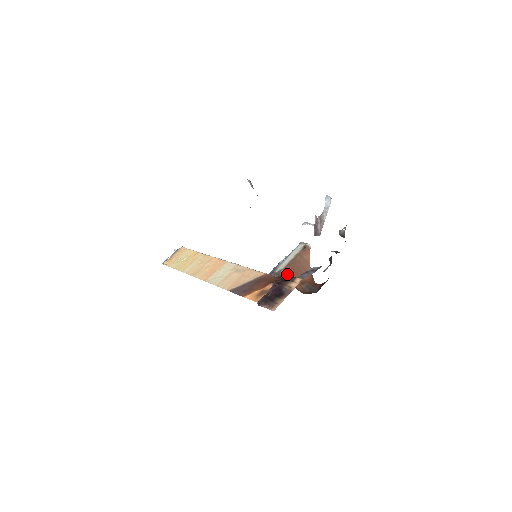
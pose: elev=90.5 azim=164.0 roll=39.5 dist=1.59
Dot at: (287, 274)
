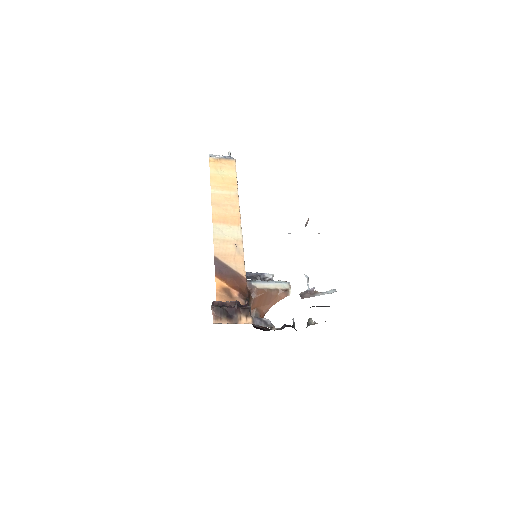
Dot at: occluded
